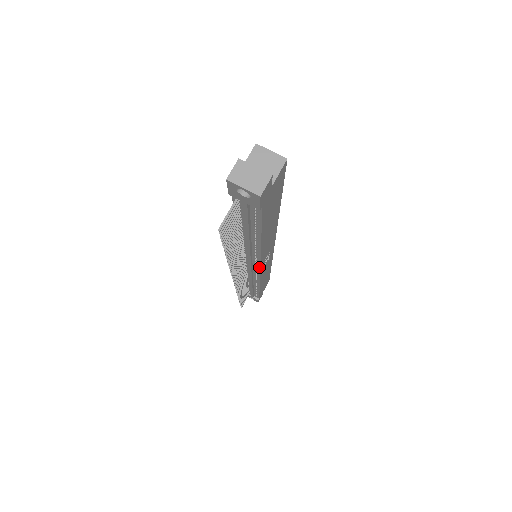
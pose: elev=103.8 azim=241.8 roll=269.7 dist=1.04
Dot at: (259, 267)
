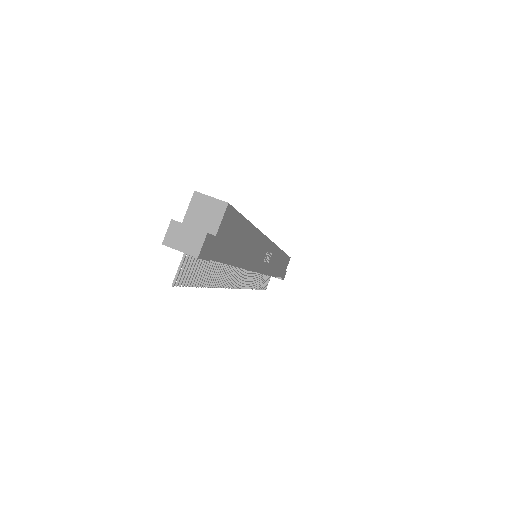
Dot at: (258, 270)
